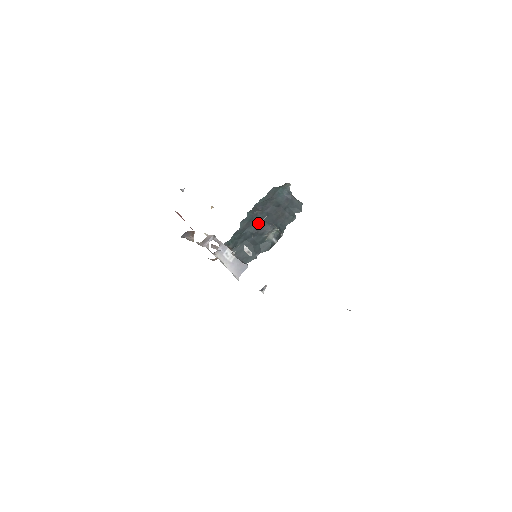
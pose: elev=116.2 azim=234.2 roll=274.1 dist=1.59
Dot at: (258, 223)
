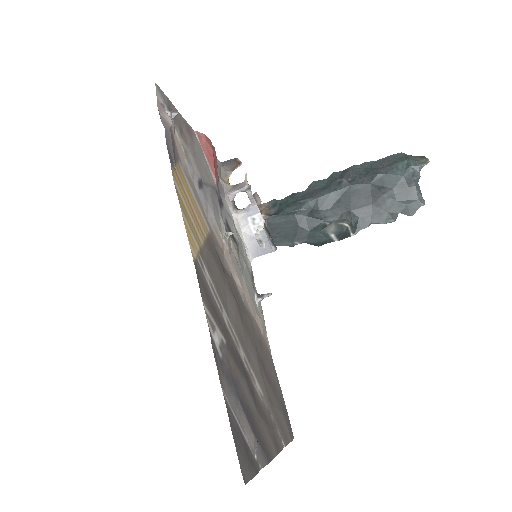
Dot at: (330, 198)
